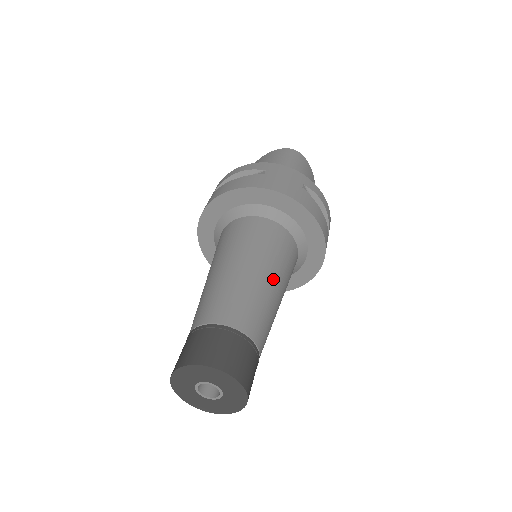
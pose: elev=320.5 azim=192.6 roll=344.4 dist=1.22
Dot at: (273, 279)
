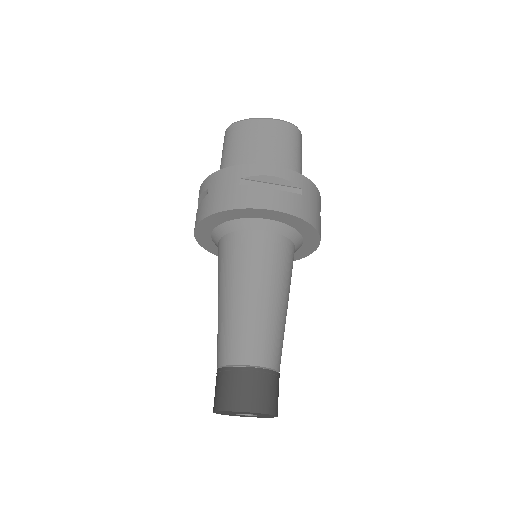
Dot at: (287, 307)
